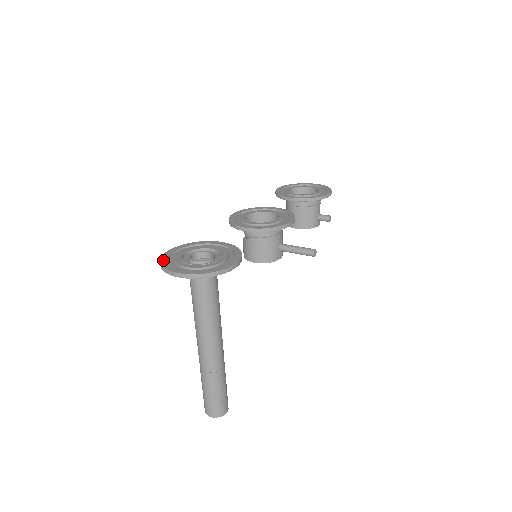
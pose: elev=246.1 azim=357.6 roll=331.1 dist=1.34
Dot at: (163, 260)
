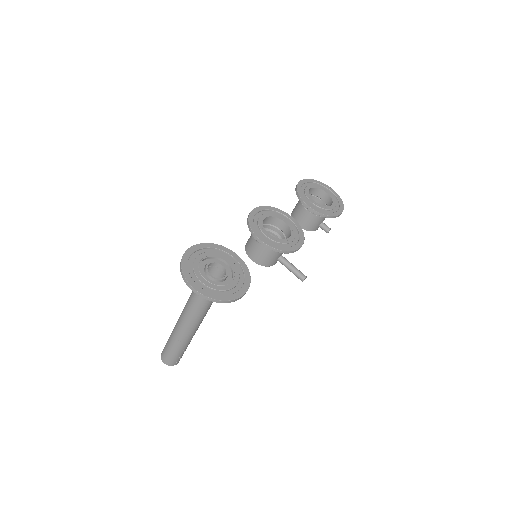
Dot at: (184, 262)
